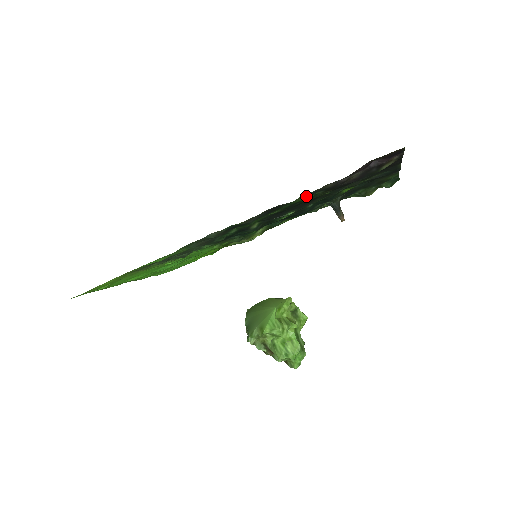
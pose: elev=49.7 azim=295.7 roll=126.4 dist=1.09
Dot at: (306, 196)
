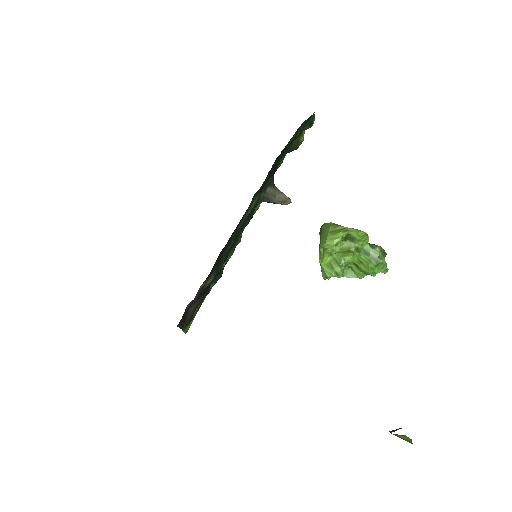
Dot at: (187, 324)
